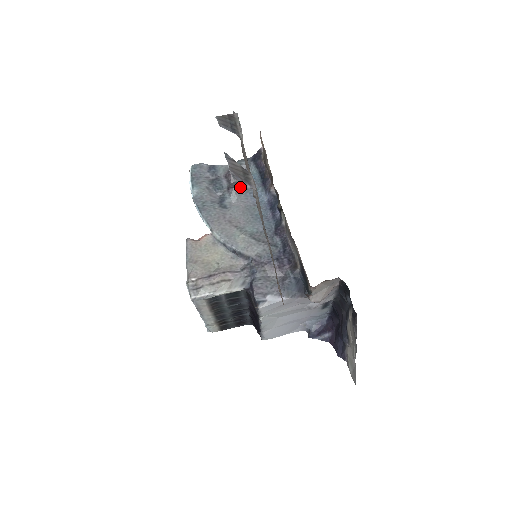
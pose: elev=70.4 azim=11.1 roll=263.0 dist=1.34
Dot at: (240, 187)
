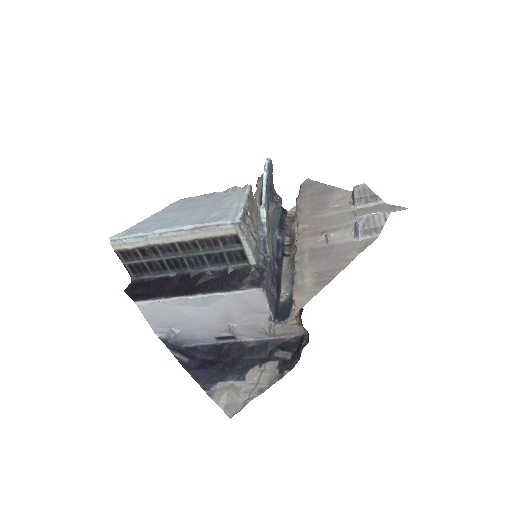
Dot at: occluded
